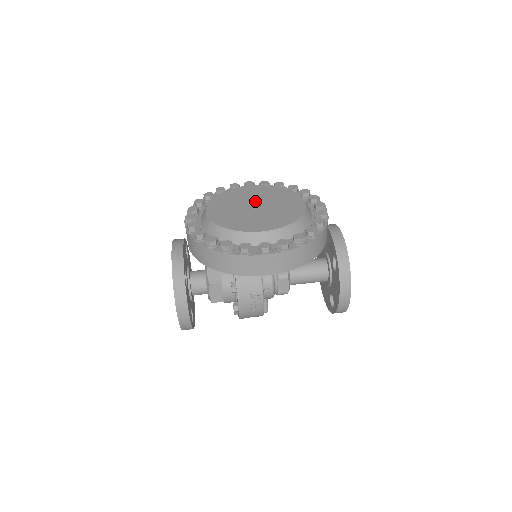
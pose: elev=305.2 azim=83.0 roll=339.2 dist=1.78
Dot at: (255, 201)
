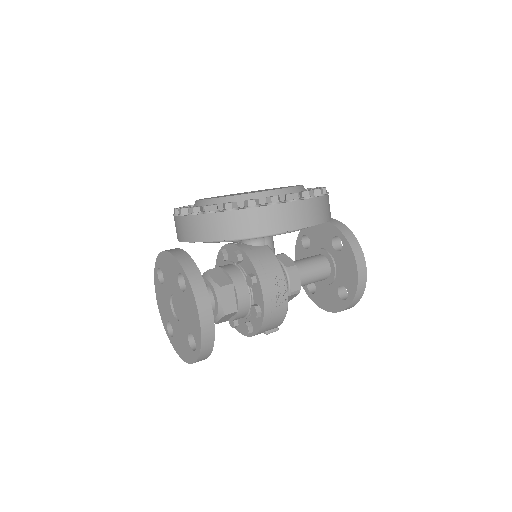
Dot at: occluded
